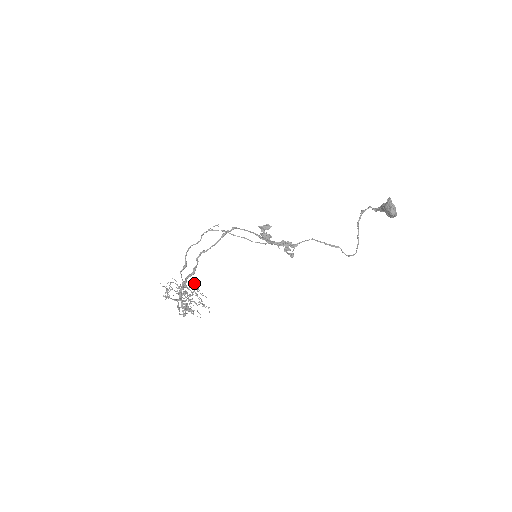
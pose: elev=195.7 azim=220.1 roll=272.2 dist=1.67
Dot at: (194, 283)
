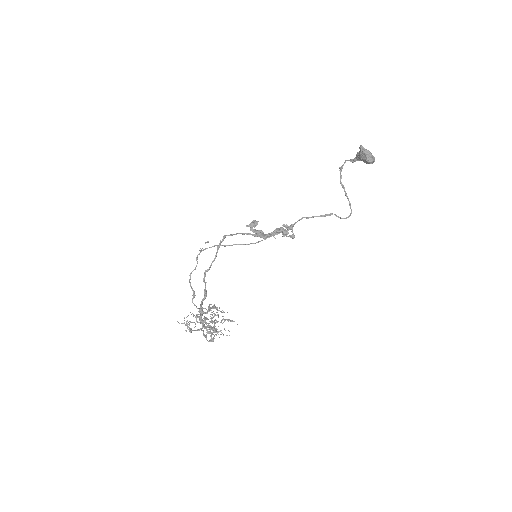
Dot at: (211, 304)
